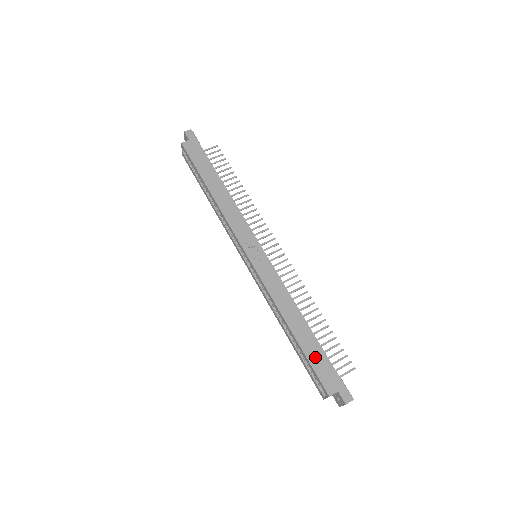
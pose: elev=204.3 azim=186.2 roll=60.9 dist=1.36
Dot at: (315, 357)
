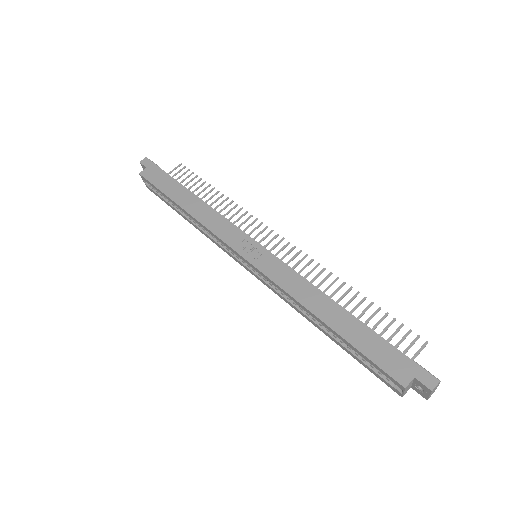
Dot at: (367, 344)
